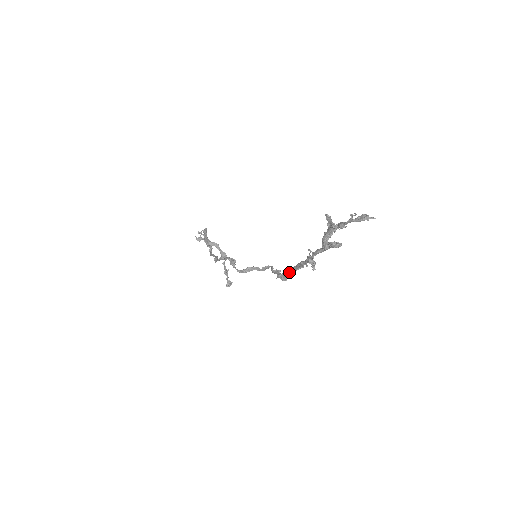
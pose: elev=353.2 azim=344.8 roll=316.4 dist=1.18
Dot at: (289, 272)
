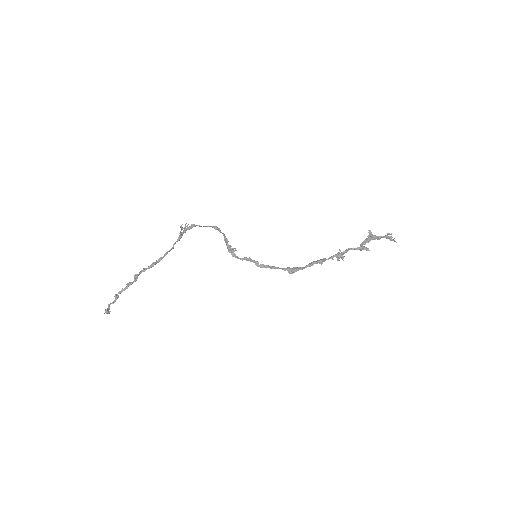
Dot at: (301, 267)
